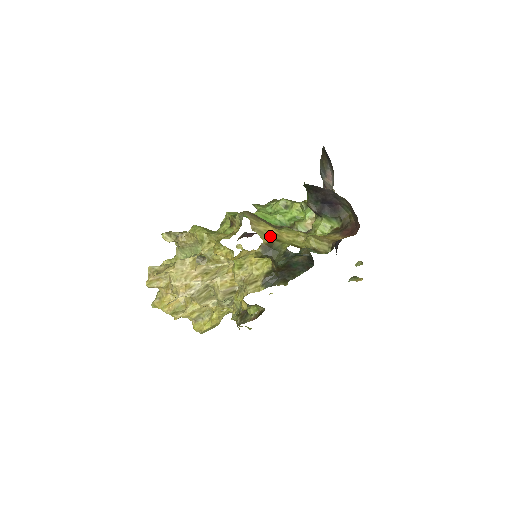
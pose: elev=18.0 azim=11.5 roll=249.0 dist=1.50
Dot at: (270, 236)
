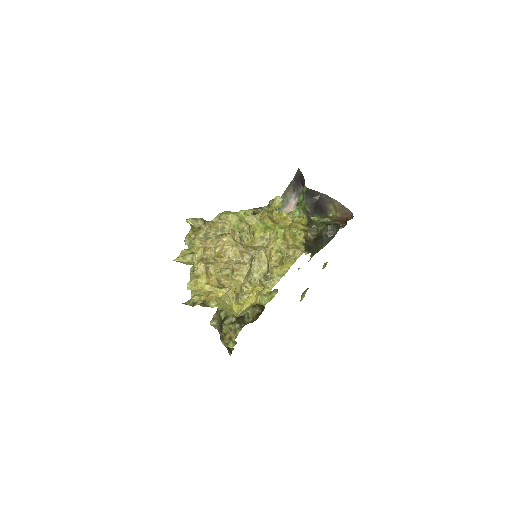
Dot at: occluded
